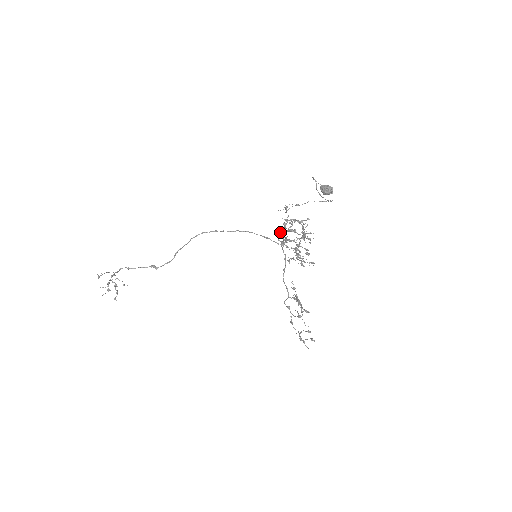
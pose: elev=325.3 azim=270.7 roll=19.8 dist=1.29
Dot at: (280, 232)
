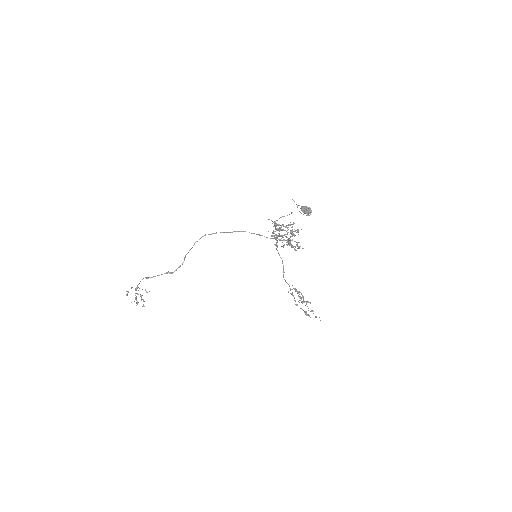
Dot at: (272, 232)
